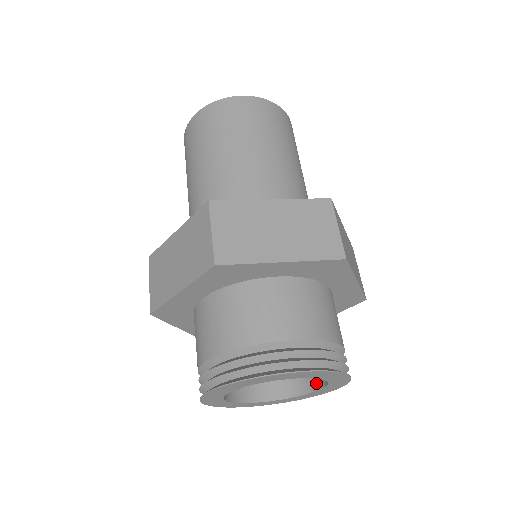
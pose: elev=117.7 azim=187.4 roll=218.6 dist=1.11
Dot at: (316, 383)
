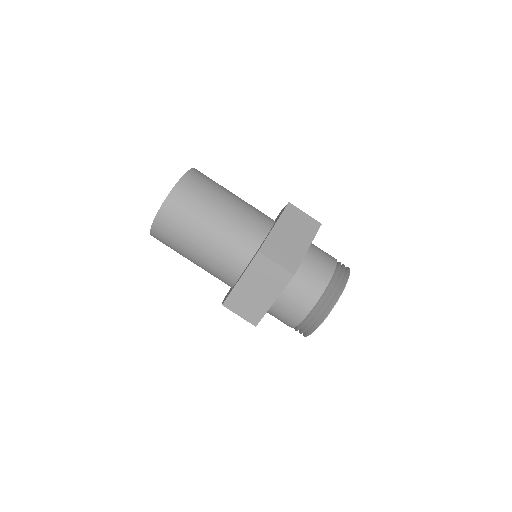
Dot at: occluded
